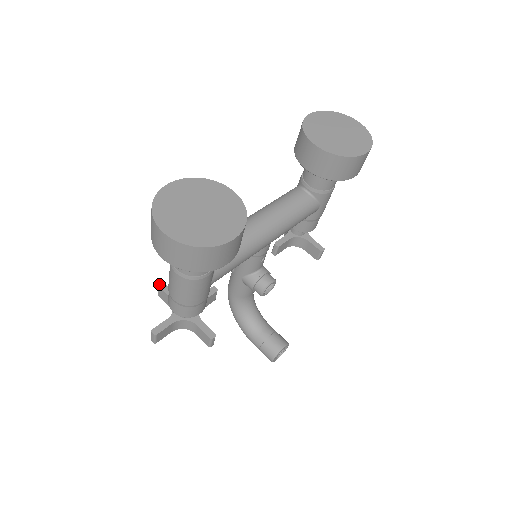
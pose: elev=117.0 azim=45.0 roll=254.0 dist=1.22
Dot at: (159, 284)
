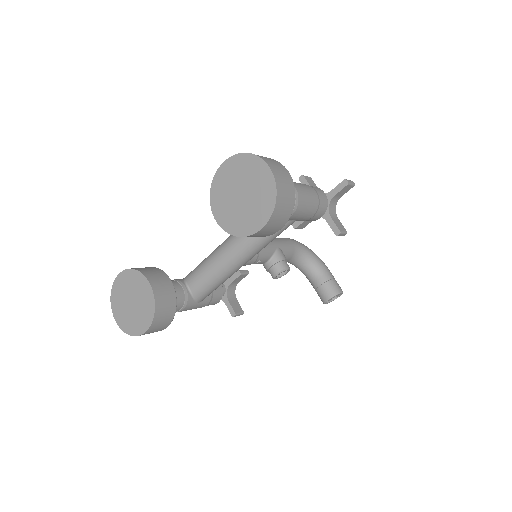
Dot at: occluded
